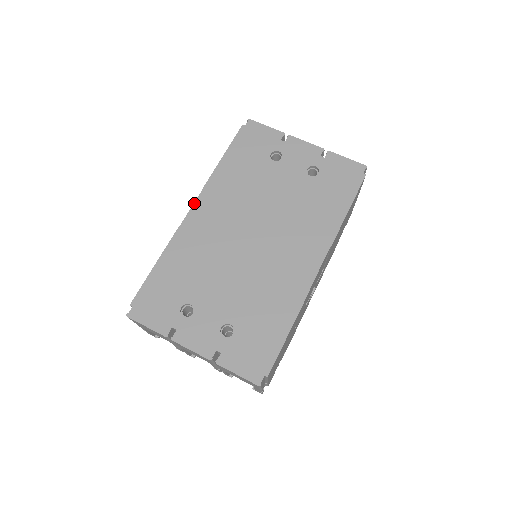
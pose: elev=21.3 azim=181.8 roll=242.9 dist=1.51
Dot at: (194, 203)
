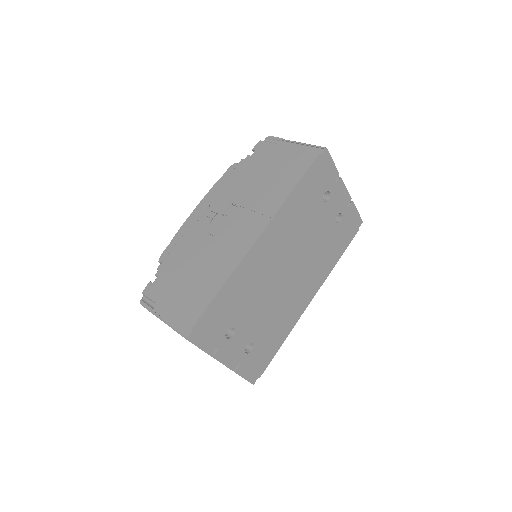
Dot at: (263, 232)
